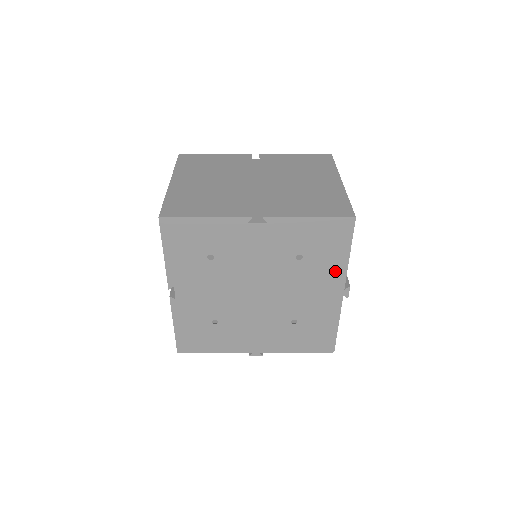
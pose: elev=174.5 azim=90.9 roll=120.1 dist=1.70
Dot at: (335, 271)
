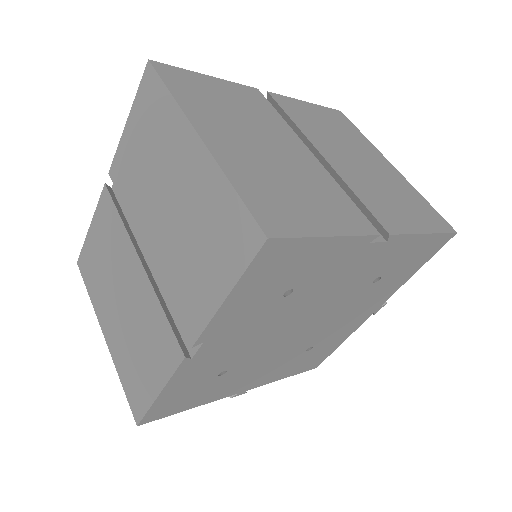
Dot at: (390, 290)
